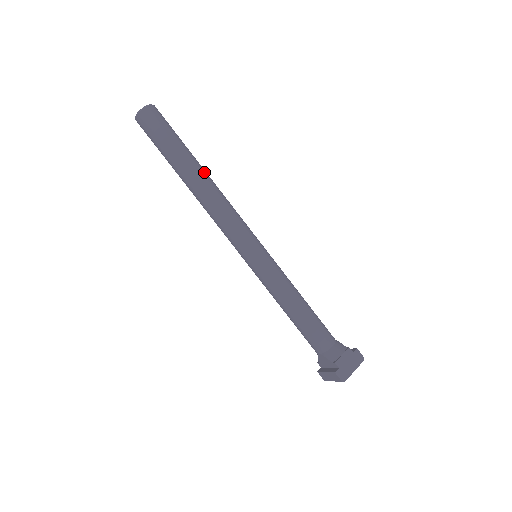
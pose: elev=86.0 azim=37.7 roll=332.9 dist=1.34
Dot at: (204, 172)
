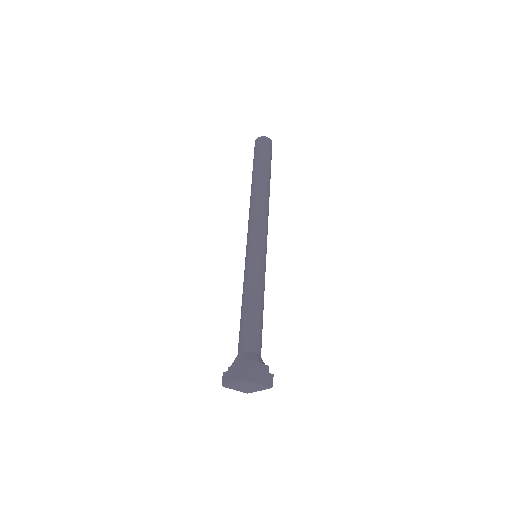
Dot at: occluded
